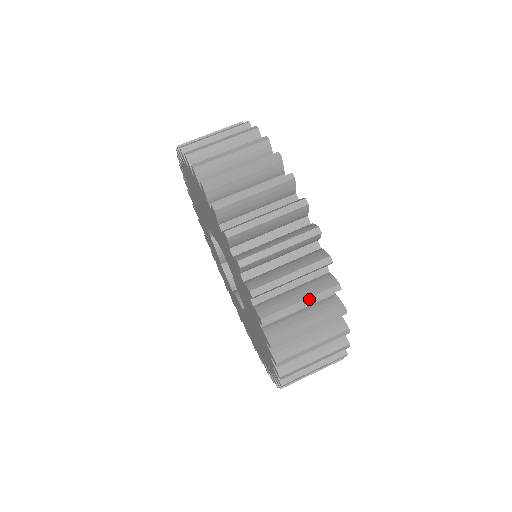
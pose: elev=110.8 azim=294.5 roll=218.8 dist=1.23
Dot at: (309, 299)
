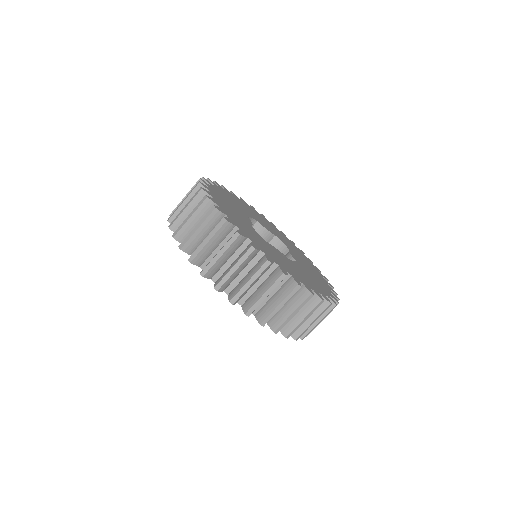
Dot at: occluded
